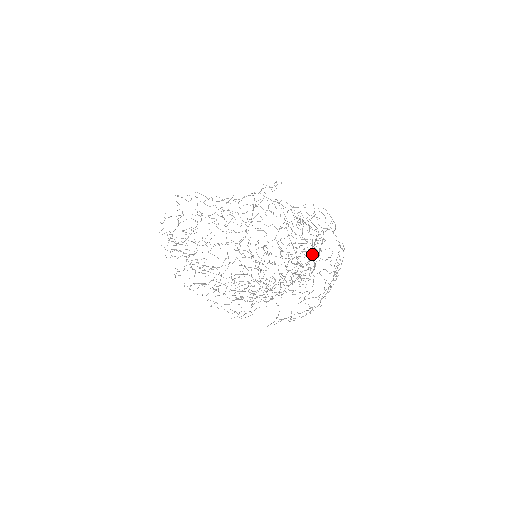
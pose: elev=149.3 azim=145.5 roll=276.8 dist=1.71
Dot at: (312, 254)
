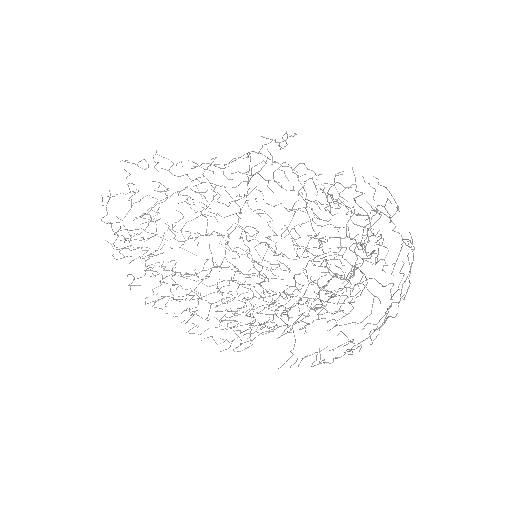
Dot at: (357, 258)
